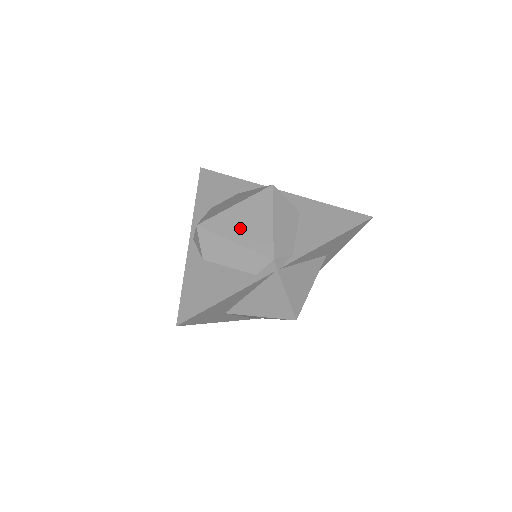
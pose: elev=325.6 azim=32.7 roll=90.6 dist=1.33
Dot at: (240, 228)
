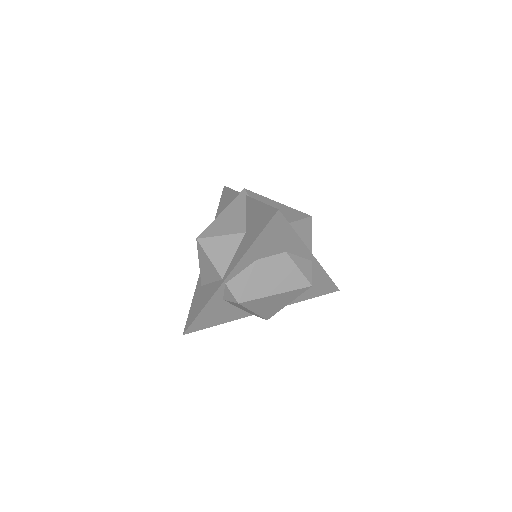
Dot at: (265, 307)
